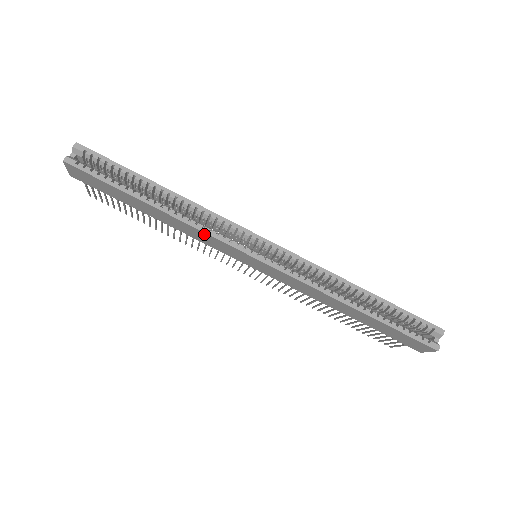
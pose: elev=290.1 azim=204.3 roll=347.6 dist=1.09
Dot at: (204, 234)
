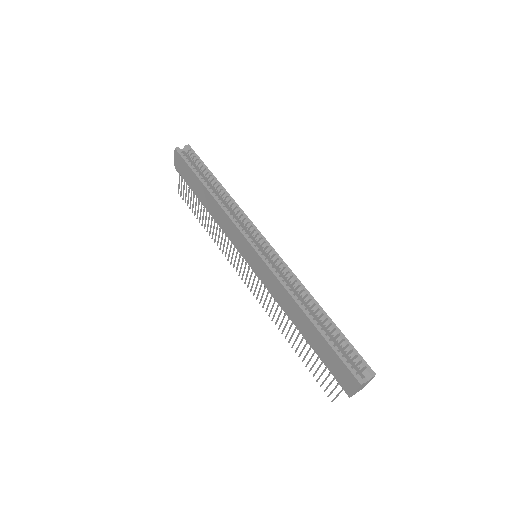
Dot at: (228, 219)
